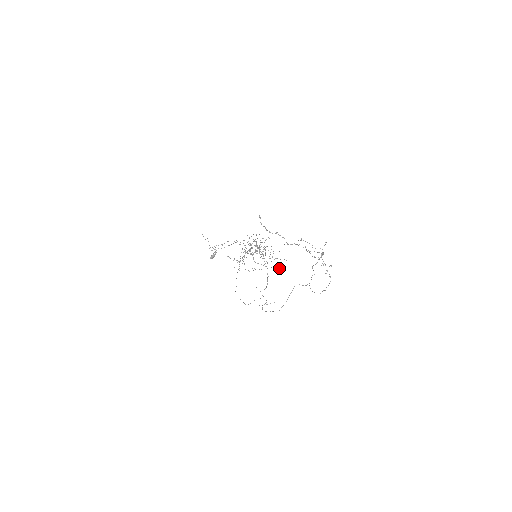
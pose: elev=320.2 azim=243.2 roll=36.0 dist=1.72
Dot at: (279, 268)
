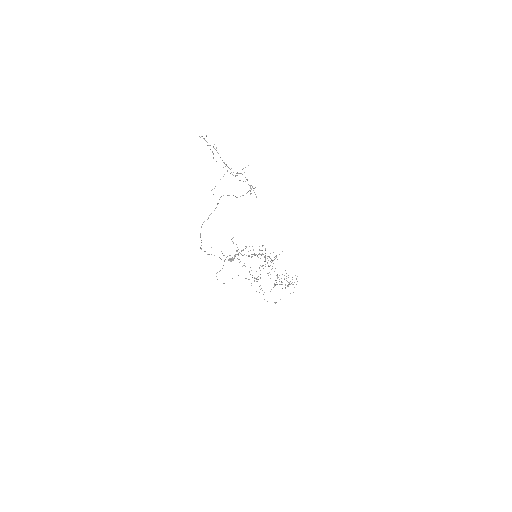
Dot at: occluded
